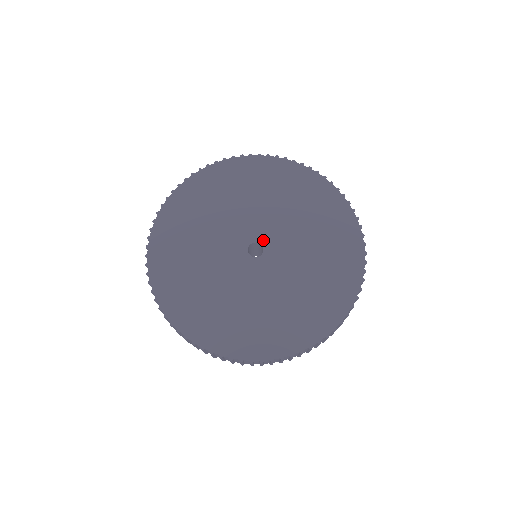
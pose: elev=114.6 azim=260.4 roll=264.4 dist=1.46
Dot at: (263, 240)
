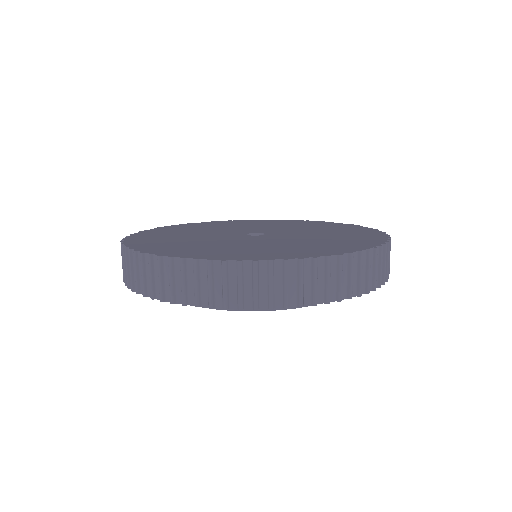
Dot at: (268, 233)
